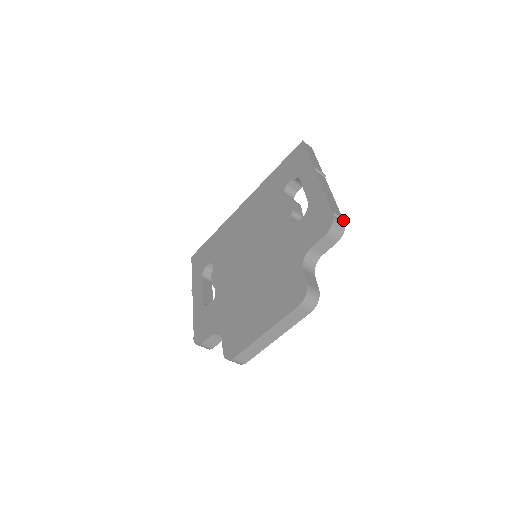
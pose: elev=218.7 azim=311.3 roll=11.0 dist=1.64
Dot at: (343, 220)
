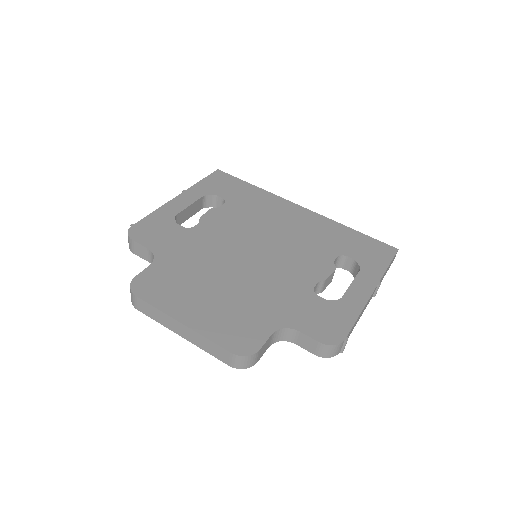
Dot at: (342, 350)
